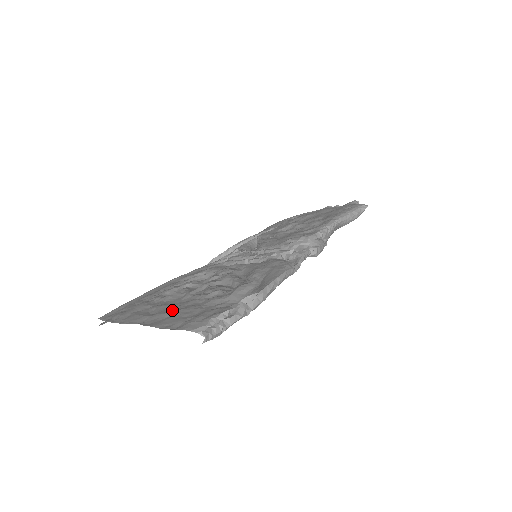
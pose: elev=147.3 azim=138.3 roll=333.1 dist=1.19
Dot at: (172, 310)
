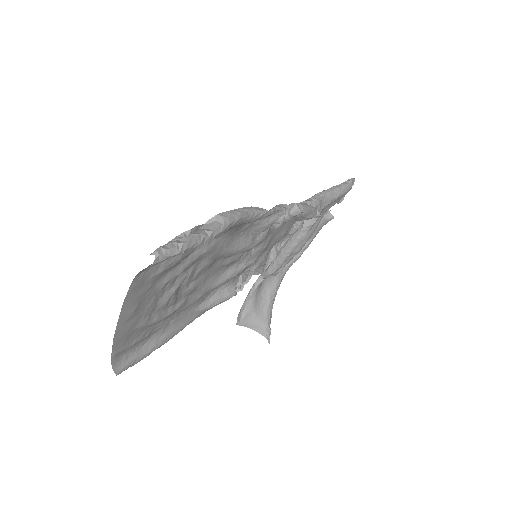
Dot at: (154, 289)
